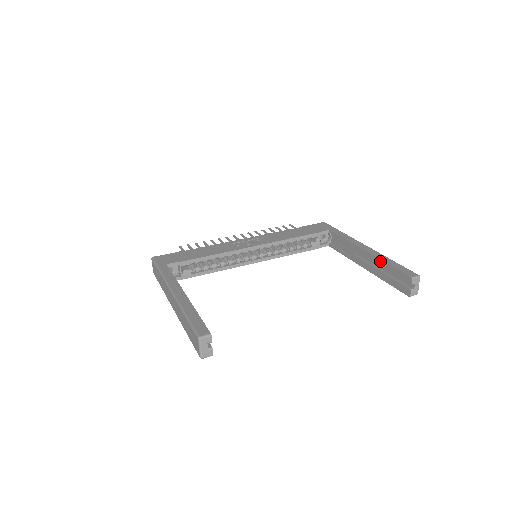
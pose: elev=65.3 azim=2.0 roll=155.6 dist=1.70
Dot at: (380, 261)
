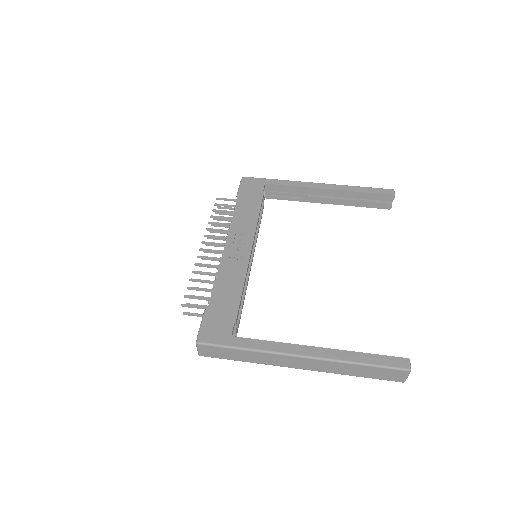
Dot at: (351, 193)
